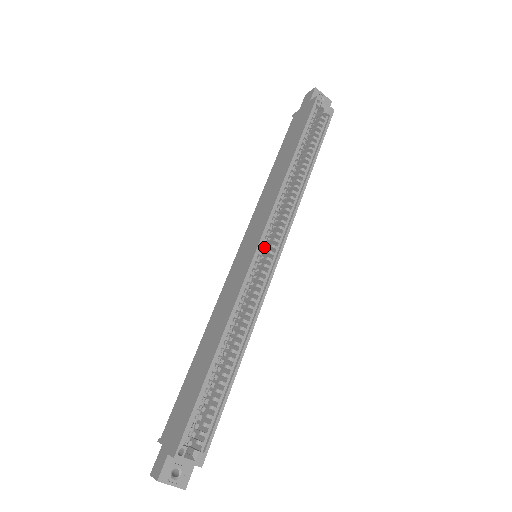
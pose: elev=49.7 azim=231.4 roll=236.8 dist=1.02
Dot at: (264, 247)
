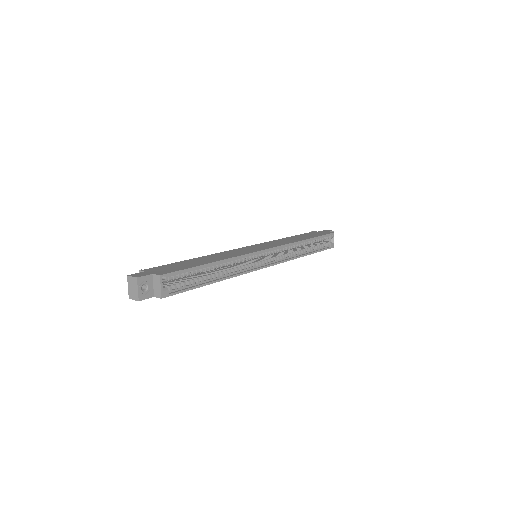
Dot at: (268, 254)
